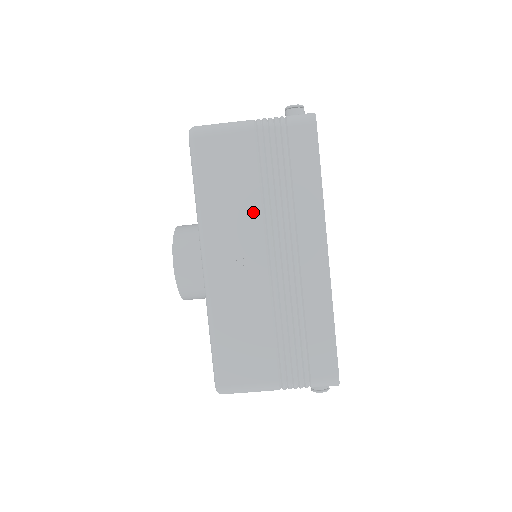
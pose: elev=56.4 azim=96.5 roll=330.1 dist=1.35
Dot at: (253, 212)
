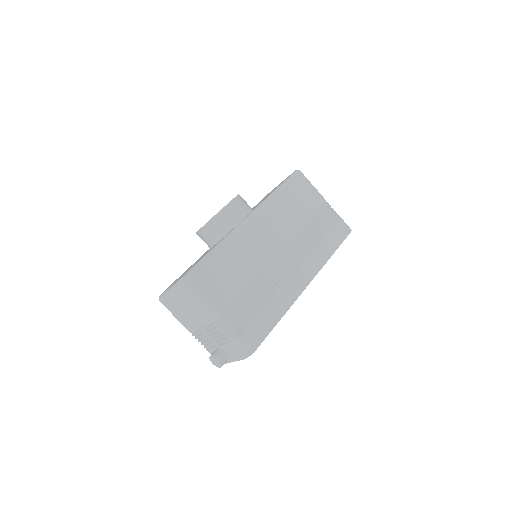
Dot at: (293, 228)
